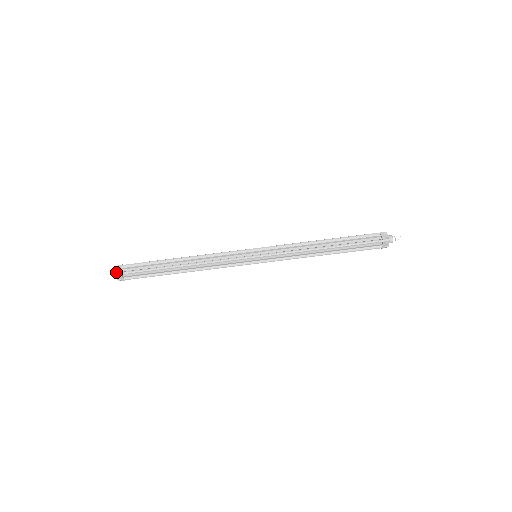
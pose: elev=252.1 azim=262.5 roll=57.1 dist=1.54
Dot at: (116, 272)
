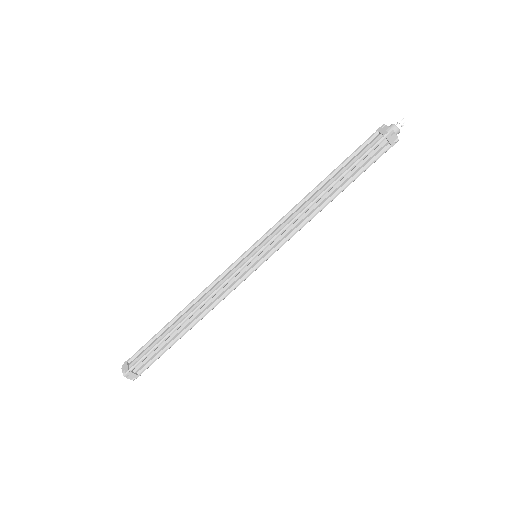
Dot at: (124, 372)
